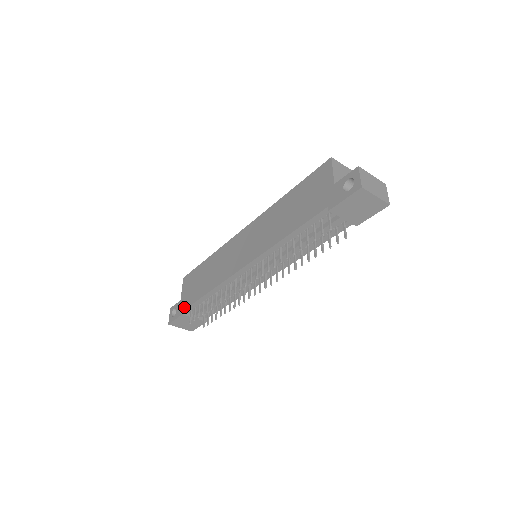
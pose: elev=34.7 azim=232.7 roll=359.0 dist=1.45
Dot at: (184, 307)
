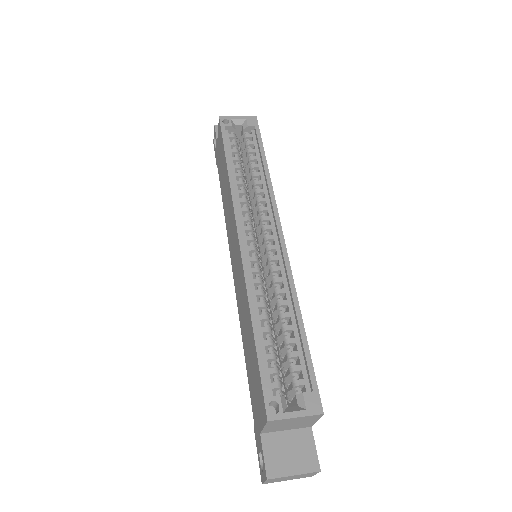
Dot at: (217, 164)
